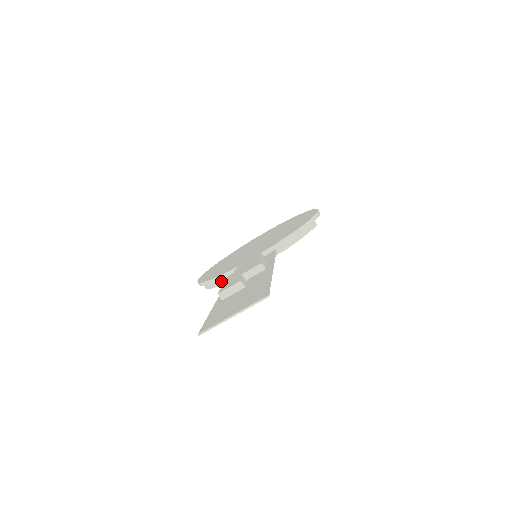
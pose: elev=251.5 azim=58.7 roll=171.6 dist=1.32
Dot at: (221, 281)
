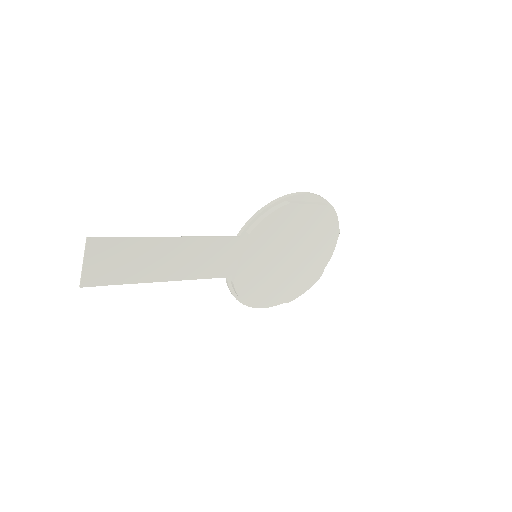
Dot at: (233, 288)
